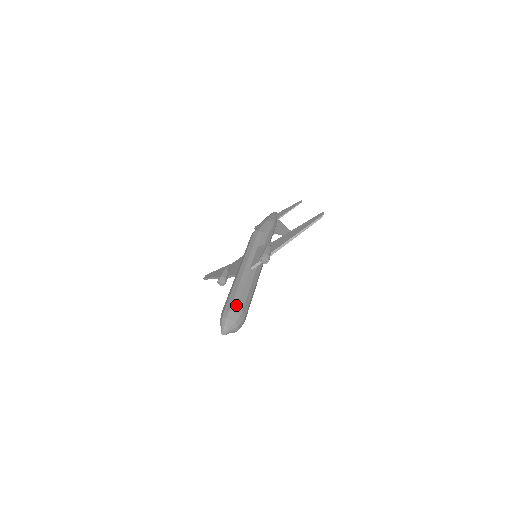
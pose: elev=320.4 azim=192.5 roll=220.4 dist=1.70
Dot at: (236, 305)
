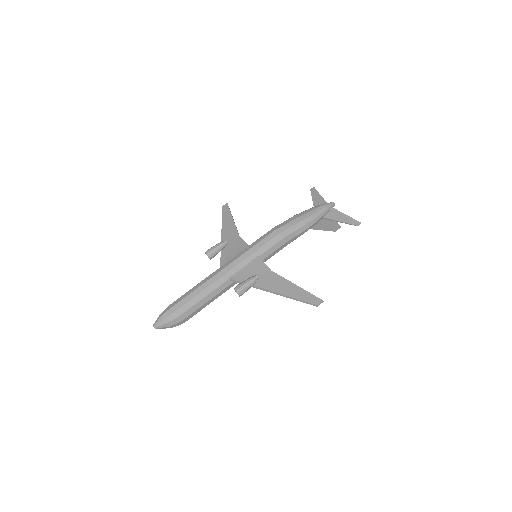
Dot at: (181, 313)
